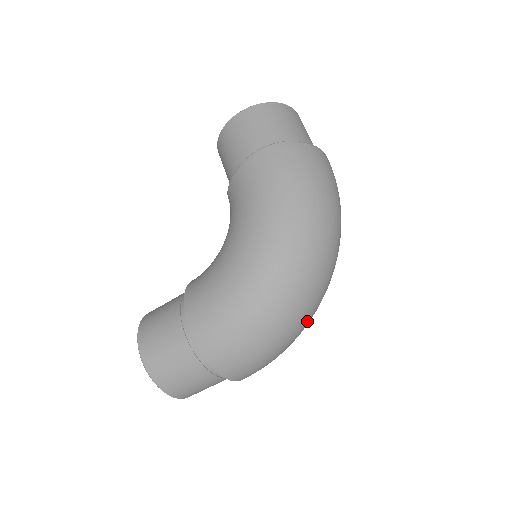
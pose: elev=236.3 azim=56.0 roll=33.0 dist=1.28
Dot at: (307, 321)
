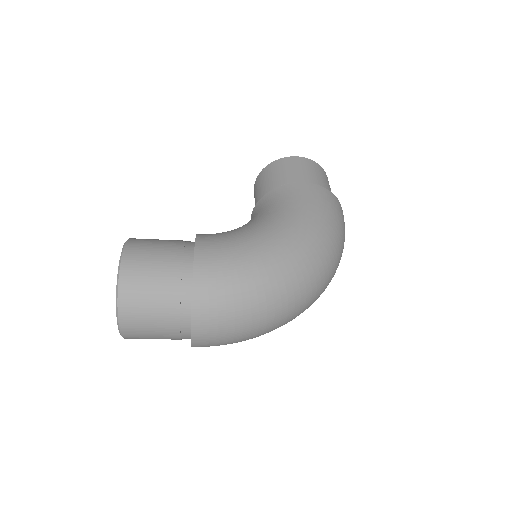
Dot at: (282, 322)
